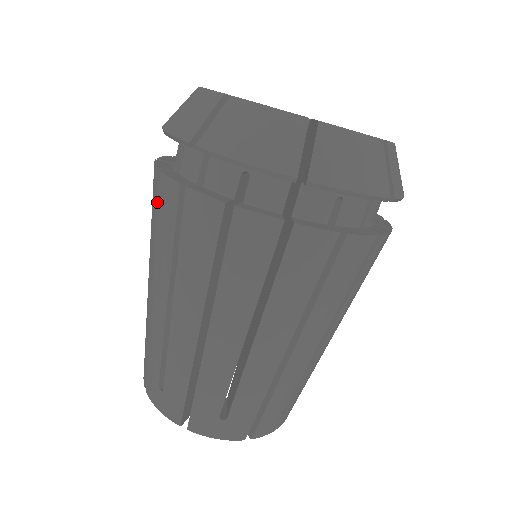
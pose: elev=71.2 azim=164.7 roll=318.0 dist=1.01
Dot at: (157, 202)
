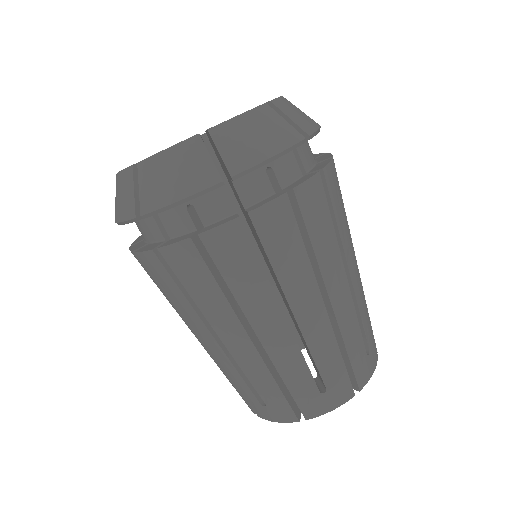
Dot at: (151, 275)
